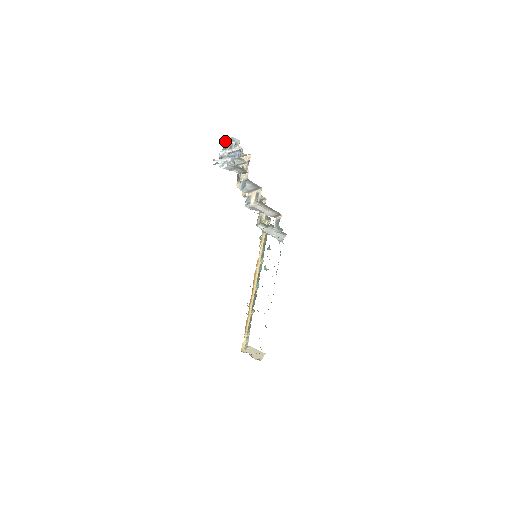
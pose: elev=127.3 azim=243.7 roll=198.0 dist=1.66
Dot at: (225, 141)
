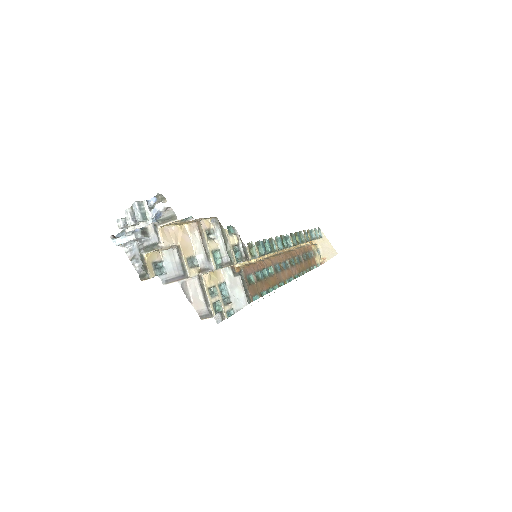
Dot at: (117, 220)
